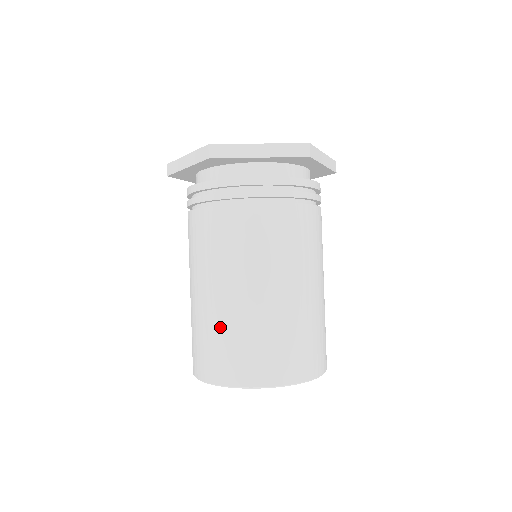
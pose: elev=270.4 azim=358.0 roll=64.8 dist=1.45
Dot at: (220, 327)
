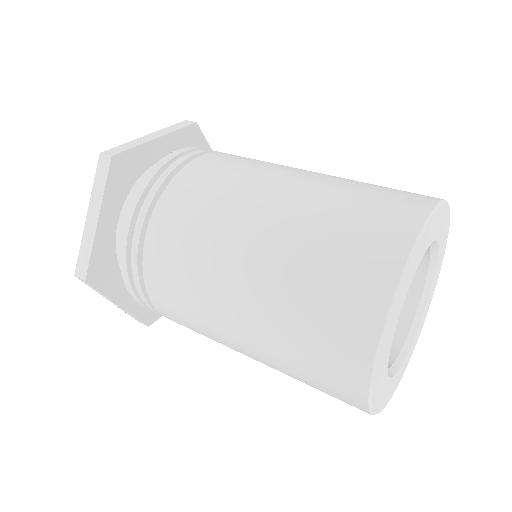
Dot at: occluded
